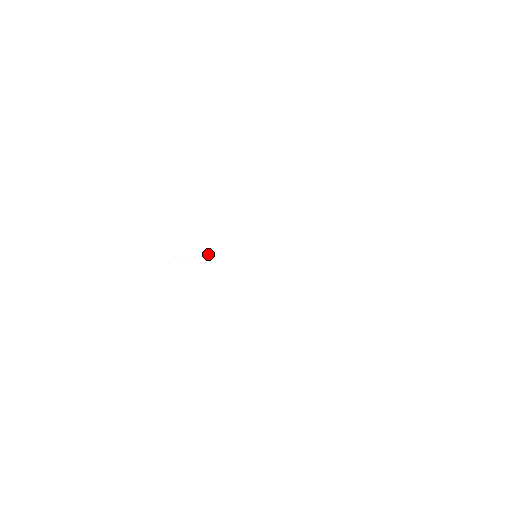
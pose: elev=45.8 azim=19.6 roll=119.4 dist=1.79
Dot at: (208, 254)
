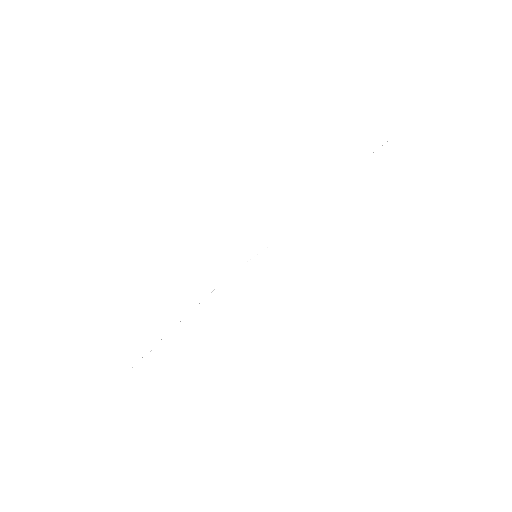
Dot at: occluded
